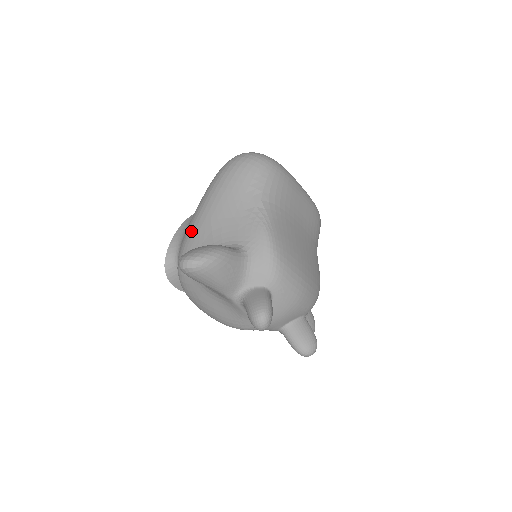
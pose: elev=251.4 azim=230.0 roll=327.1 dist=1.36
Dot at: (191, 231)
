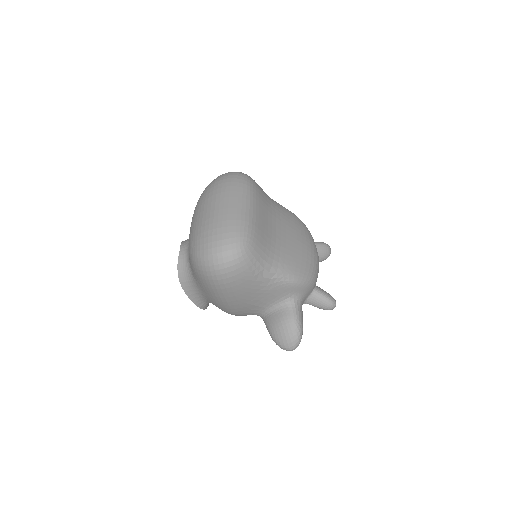
Dot at: (231, 310)
